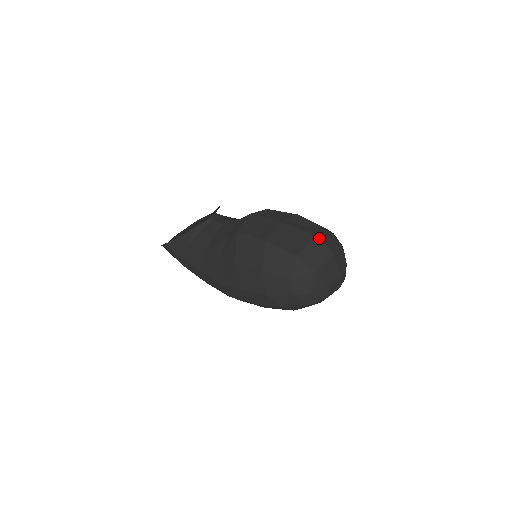
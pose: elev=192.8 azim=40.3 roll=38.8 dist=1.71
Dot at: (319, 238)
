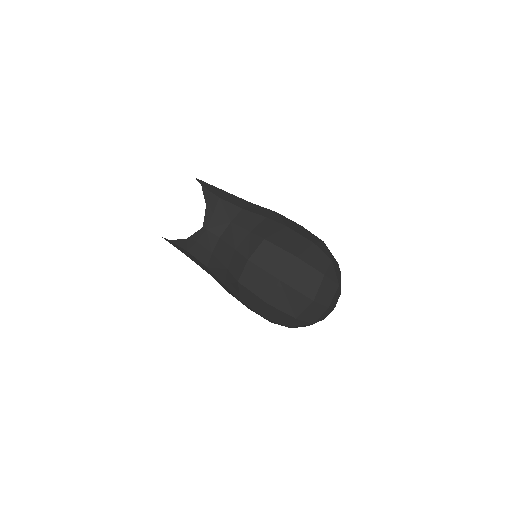
Dot at: (316, 302)
